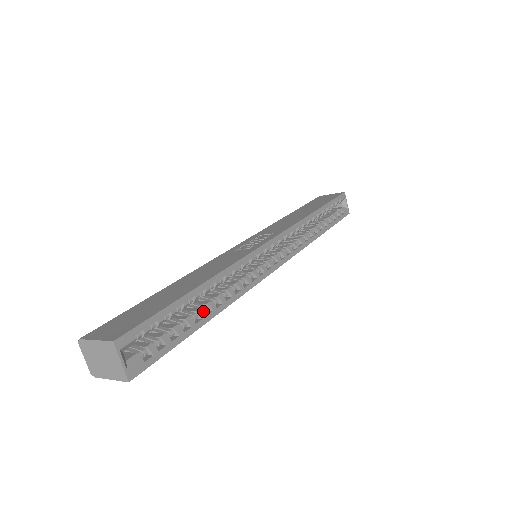
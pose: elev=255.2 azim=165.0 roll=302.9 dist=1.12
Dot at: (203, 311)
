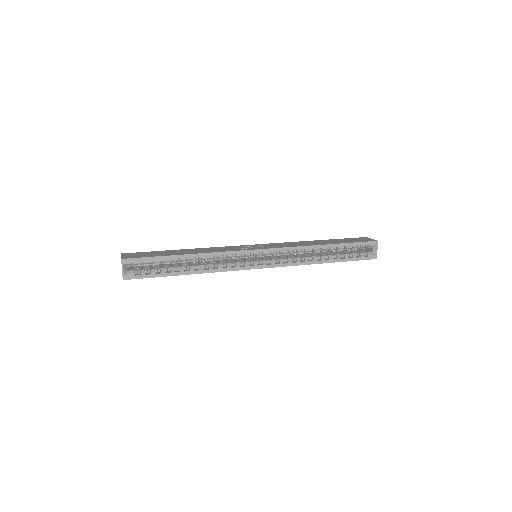
Dot at: (184, 268)
